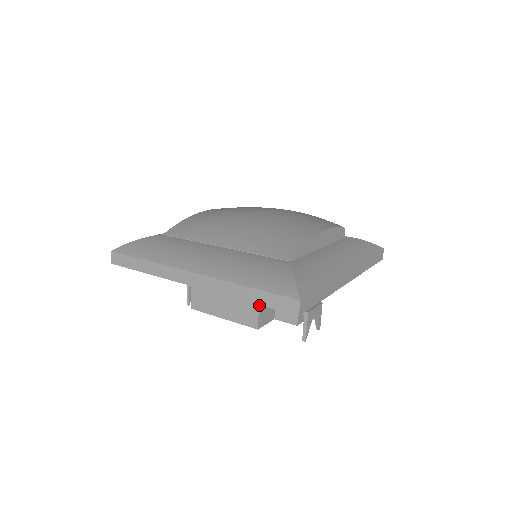
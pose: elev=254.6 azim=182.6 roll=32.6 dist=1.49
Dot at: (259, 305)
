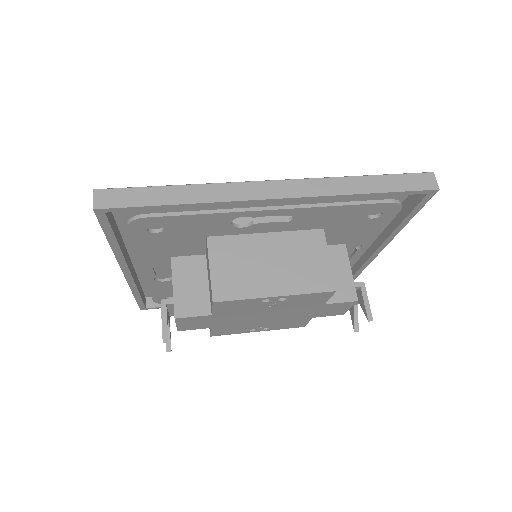
Dot at: (329, 258)
